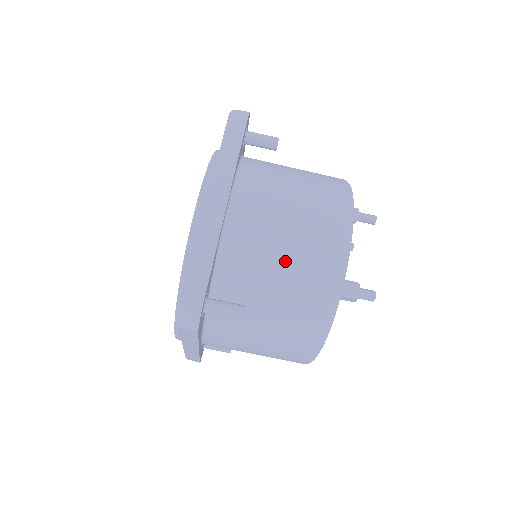
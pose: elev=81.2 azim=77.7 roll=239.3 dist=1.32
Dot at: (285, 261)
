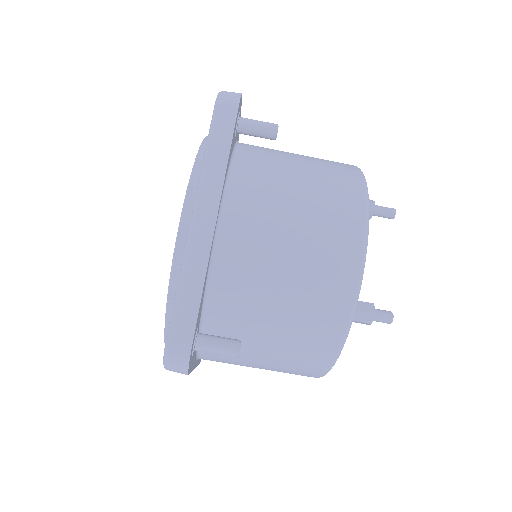
Dot at: (287, 286)
